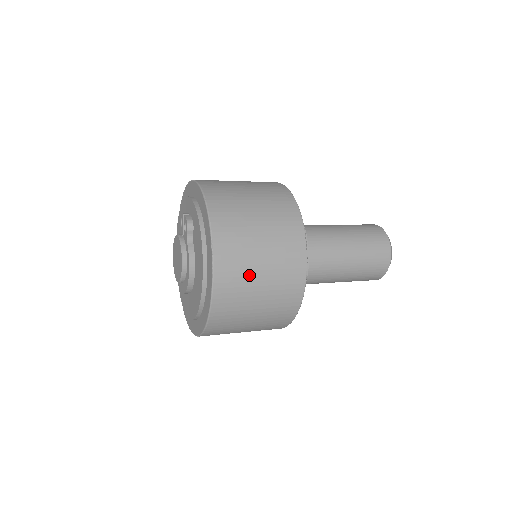
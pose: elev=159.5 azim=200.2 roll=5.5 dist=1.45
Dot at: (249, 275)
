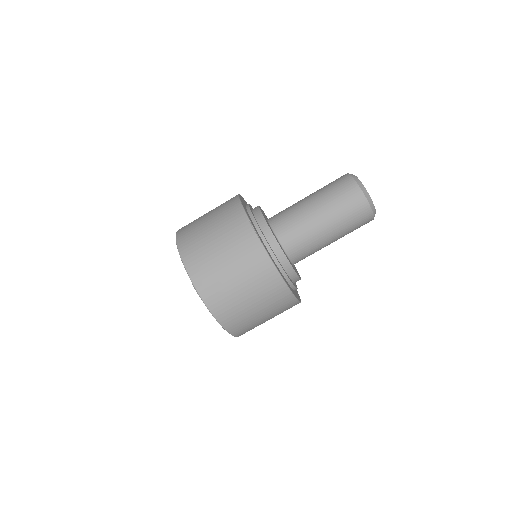
Dot at: (218, 270)
